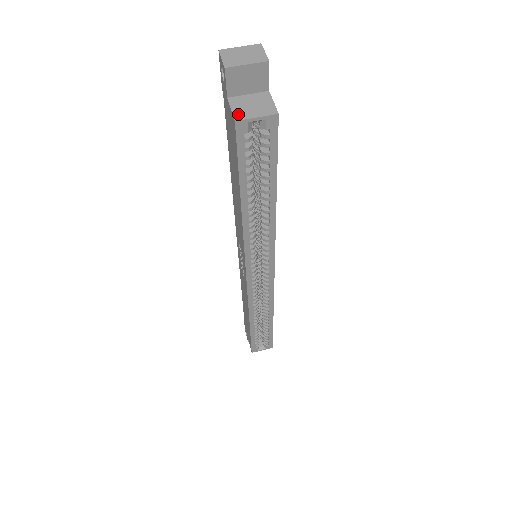
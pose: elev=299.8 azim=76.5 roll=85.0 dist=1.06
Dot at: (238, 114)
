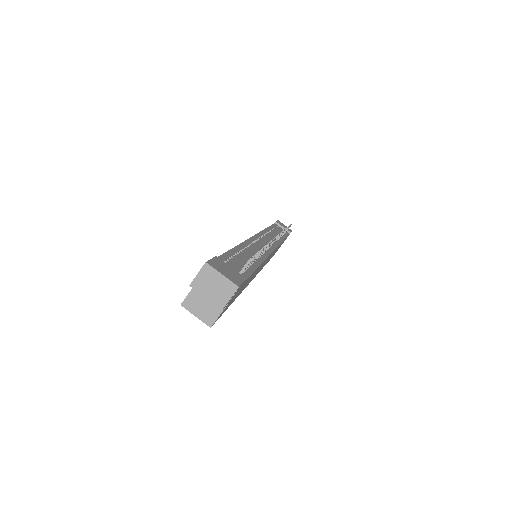
Dot at: (188, 301)
